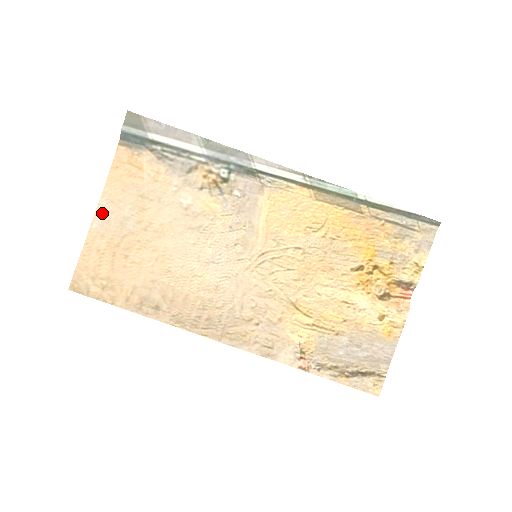
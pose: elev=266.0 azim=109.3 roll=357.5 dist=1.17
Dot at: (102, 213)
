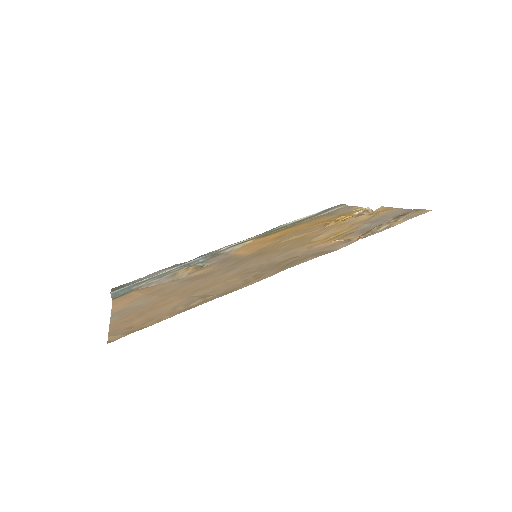
Dot at: (117, 315)
